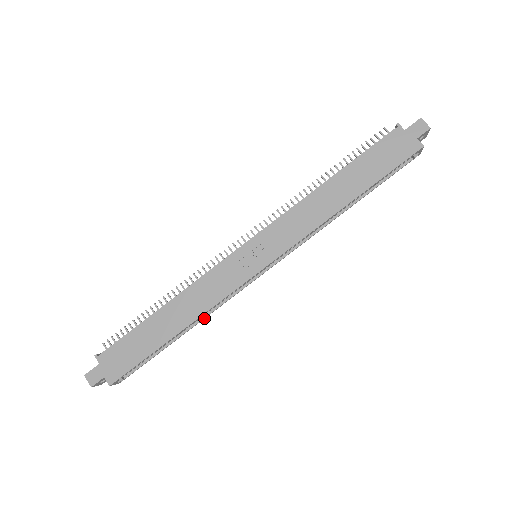
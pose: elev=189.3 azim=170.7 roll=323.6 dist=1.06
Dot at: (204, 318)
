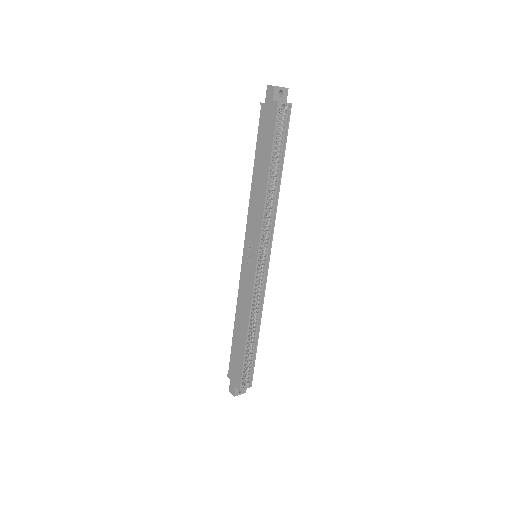
Dot at: (261, 316)
